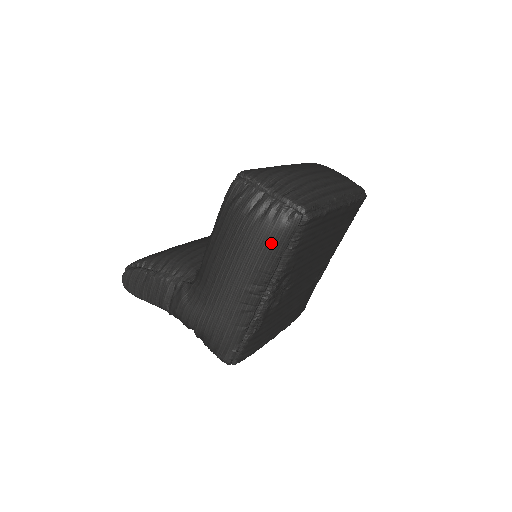
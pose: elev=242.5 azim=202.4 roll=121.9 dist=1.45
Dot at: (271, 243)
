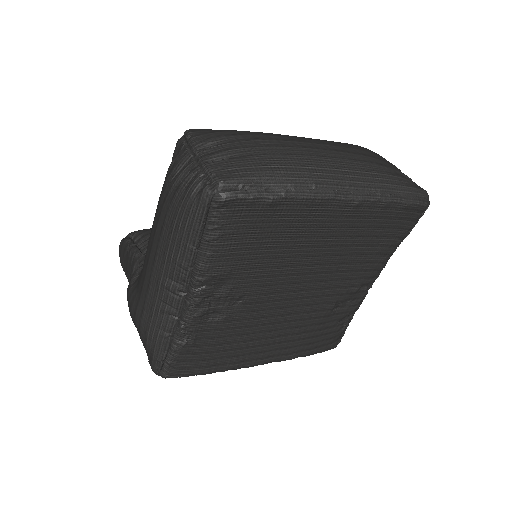
Dot at: (180, 225)
